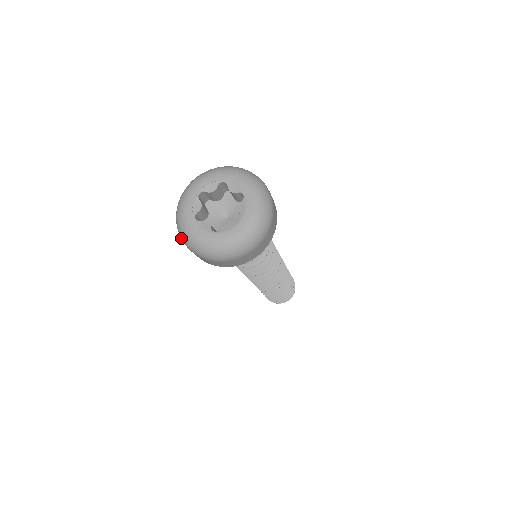
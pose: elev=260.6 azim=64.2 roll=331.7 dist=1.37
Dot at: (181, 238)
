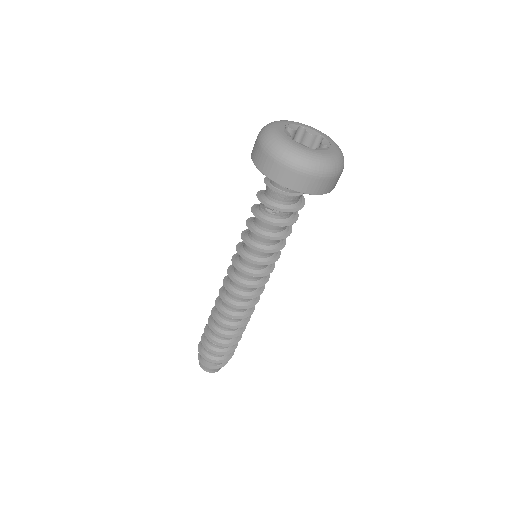
Dot at: (261, 130)
